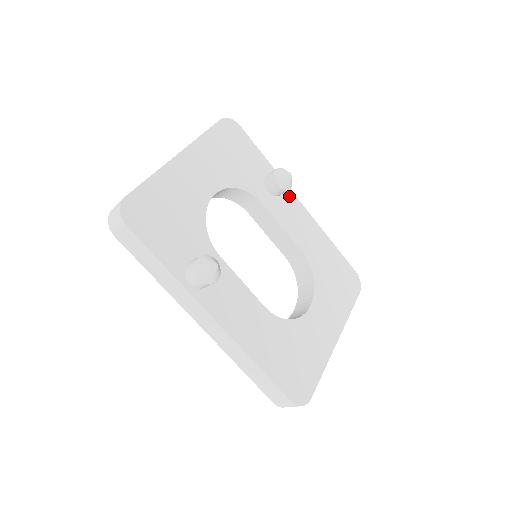
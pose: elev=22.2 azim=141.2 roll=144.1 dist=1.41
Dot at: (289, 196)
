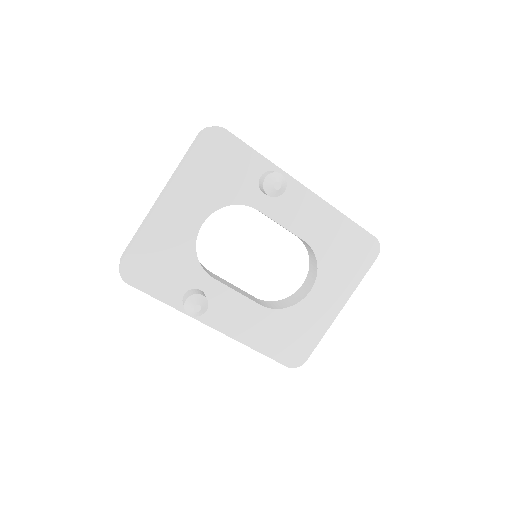
Dot at: (291, 186)
